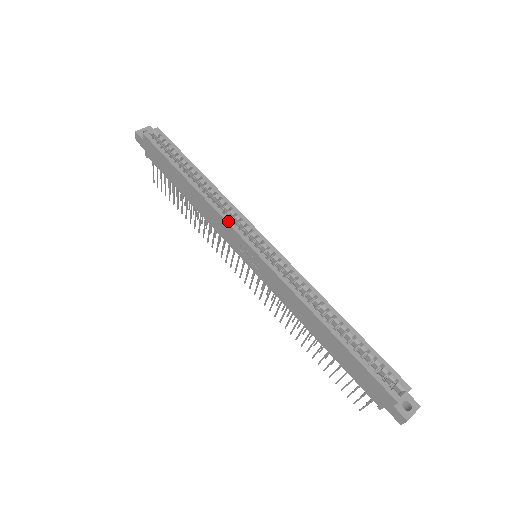
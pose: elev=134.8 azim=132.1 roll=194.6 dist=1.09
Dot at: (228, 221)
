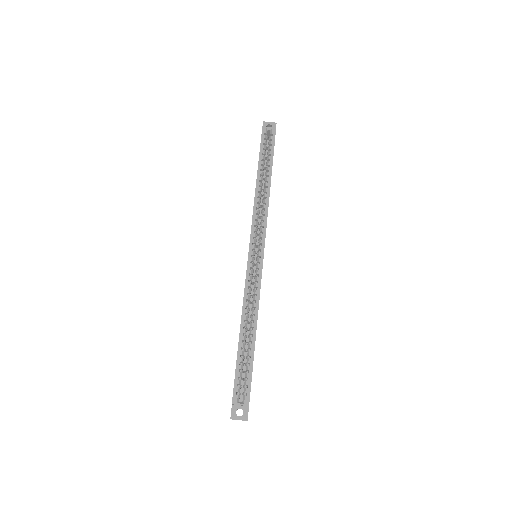
Dot at: (253, 221)
